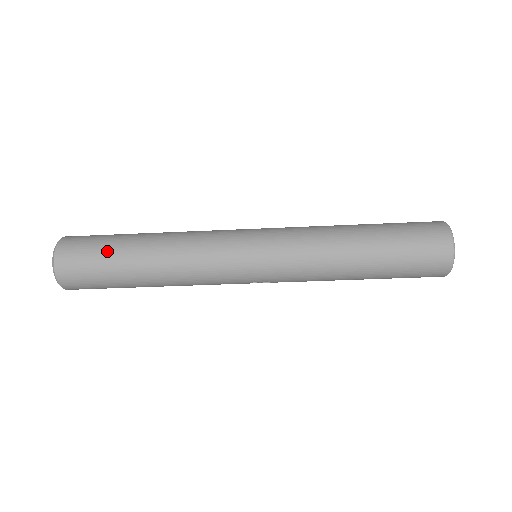
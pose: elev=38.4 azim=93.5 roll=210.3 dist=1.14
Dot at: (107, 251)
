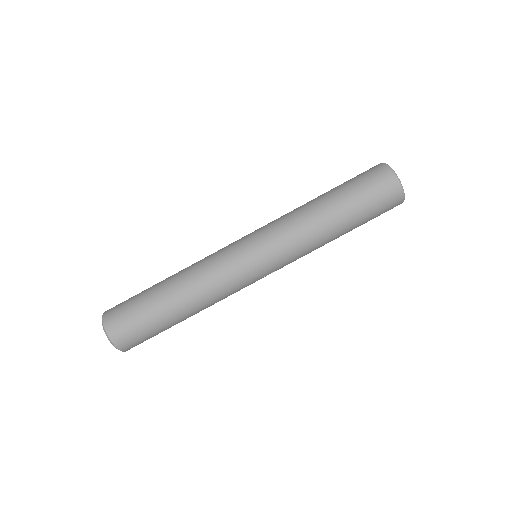
Dot at: (144, 308)
